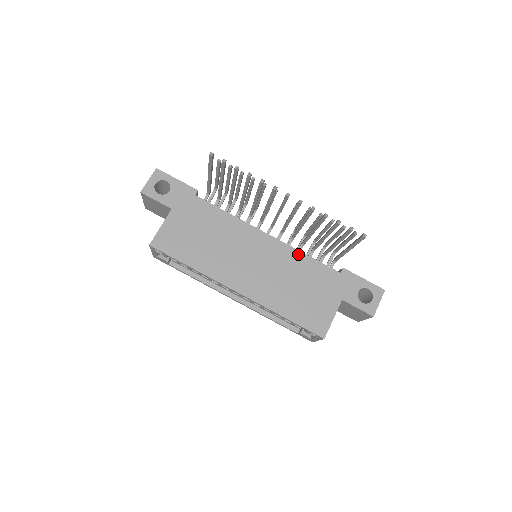
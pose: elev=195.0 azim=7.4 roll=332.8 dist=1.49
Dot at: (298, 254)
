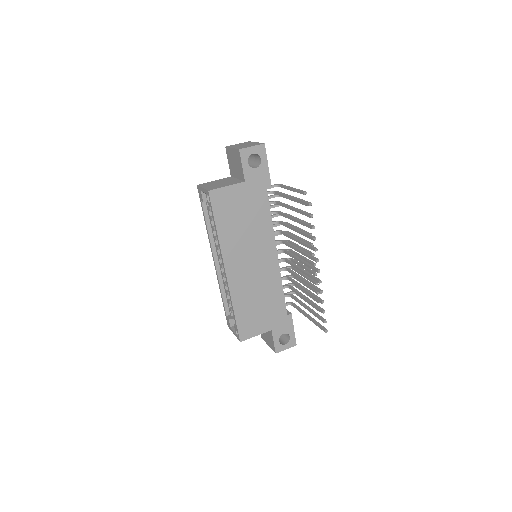
Dot at: (279, 283)
